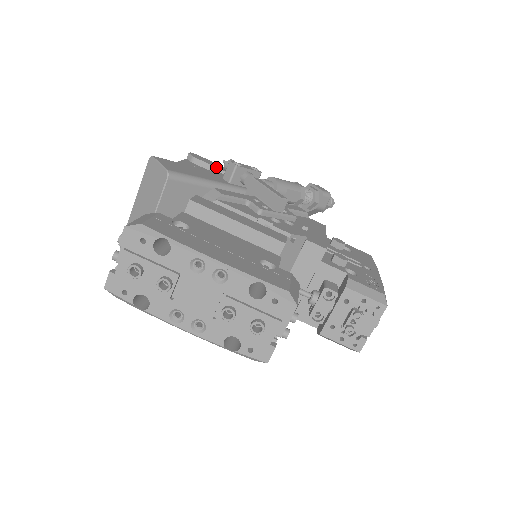
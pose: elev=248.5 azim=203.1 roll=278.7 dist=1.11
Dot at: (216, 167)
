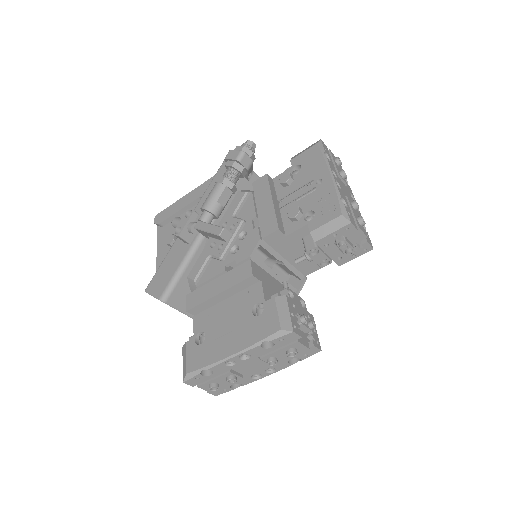
Dot at: (174, 214)
